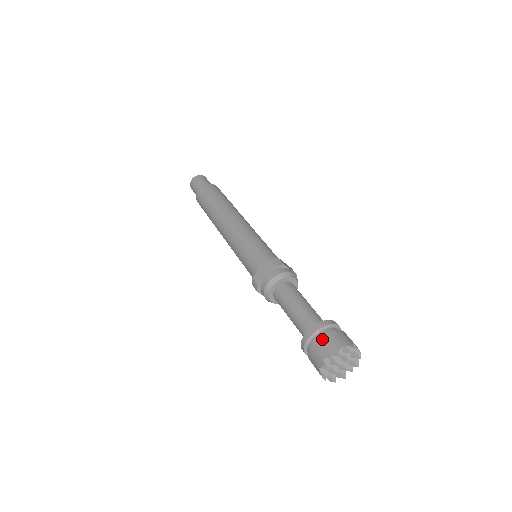
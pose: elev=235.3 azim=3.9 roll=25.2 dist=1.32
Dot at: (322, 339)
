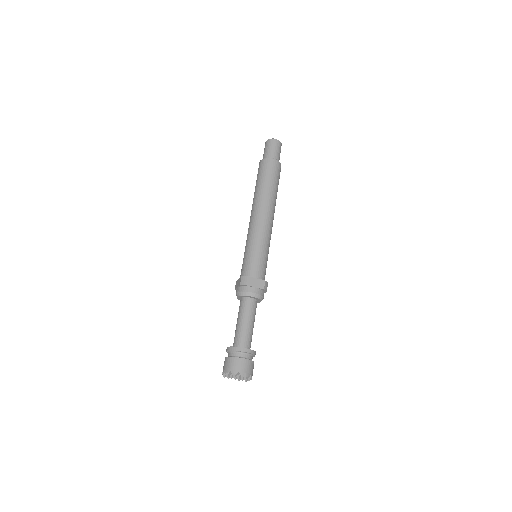
Dot at: (247, 362)
